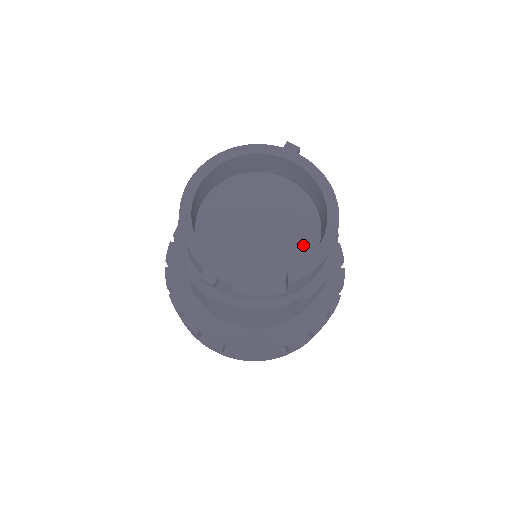
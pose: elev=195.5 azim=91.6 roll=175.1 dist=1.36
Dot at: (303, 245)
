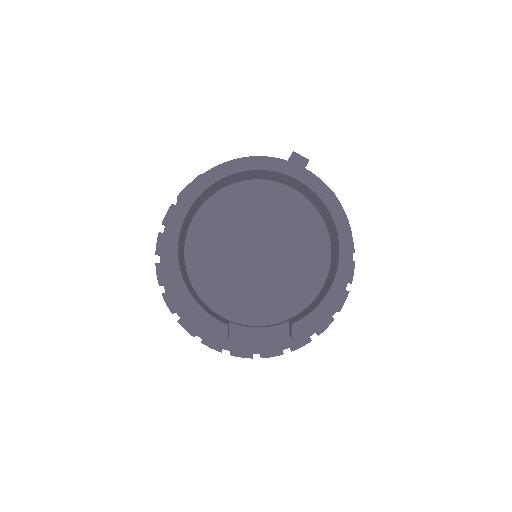
Dot at: (309, 274)
